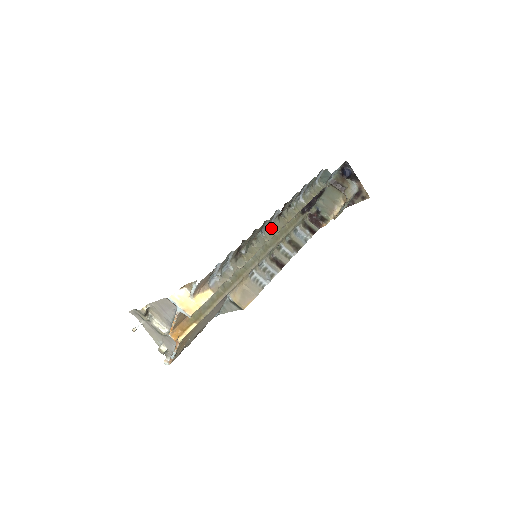
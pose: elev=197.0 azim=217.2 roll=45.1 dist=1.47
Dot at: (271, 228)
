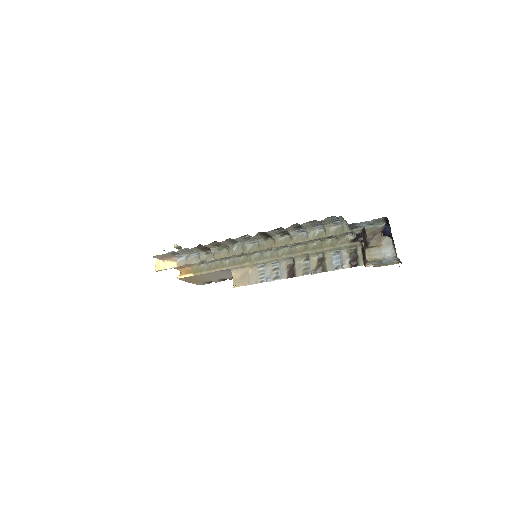
Dot at: (255, 244)
